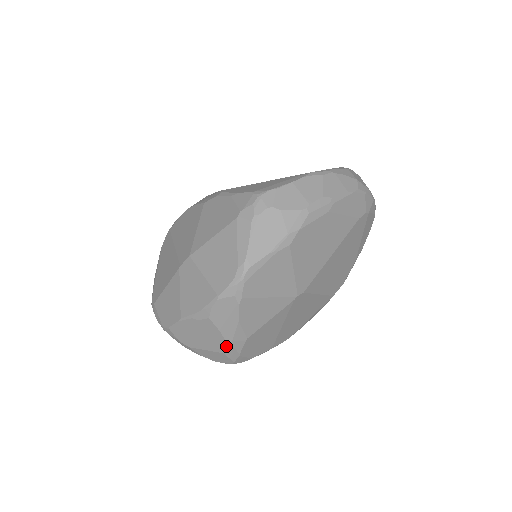
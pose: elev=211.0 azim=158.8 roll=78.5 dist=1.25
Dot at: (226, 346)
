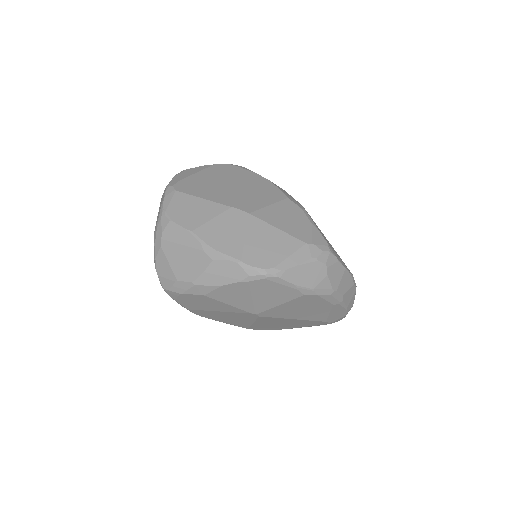
Dot at: (188, 281)
